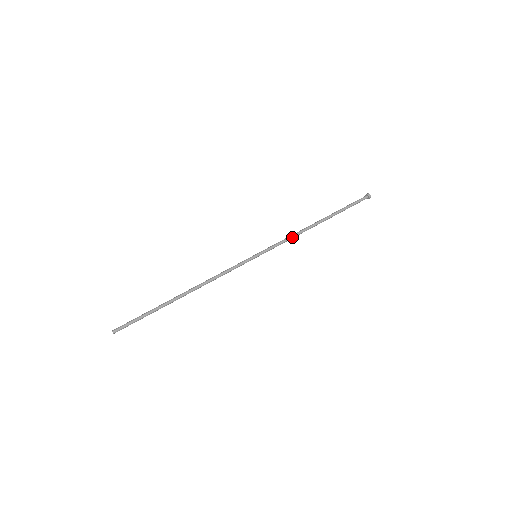
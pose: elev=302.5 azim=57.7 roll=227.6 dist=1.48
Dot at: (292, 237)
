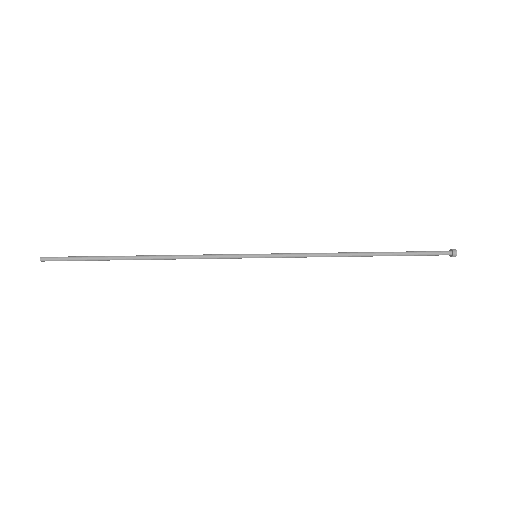
Dot at: (315, 253)
